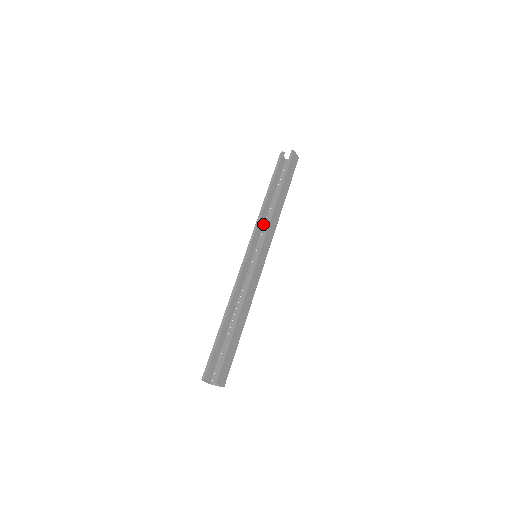
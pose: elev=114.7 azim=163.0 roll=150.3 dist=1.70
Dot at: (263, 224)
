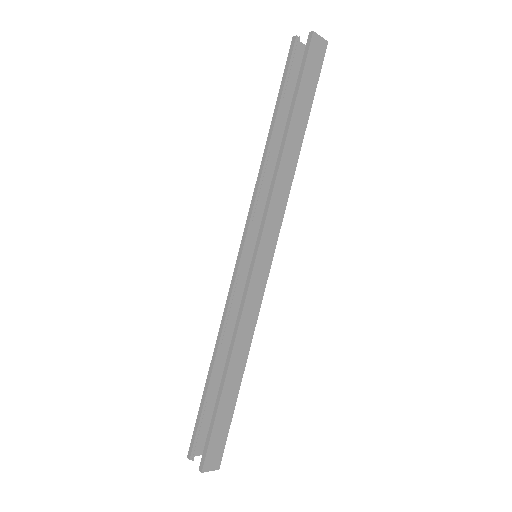
Dot at: occluded
